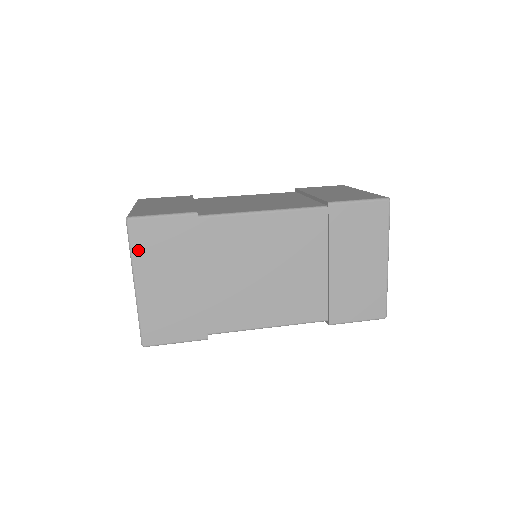
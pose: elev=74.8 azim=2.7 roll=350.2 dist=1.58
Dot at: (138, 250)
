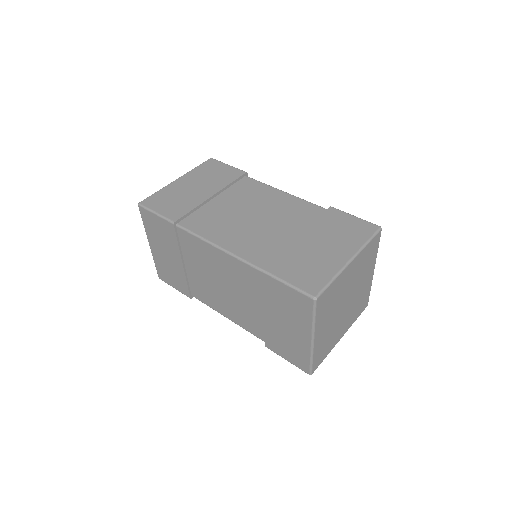
Dot at: (147, 226)
